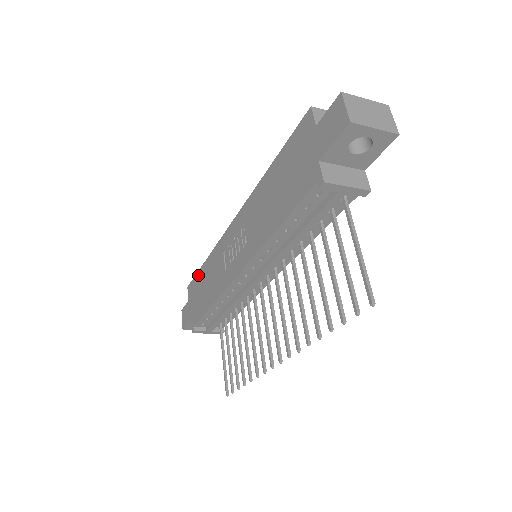
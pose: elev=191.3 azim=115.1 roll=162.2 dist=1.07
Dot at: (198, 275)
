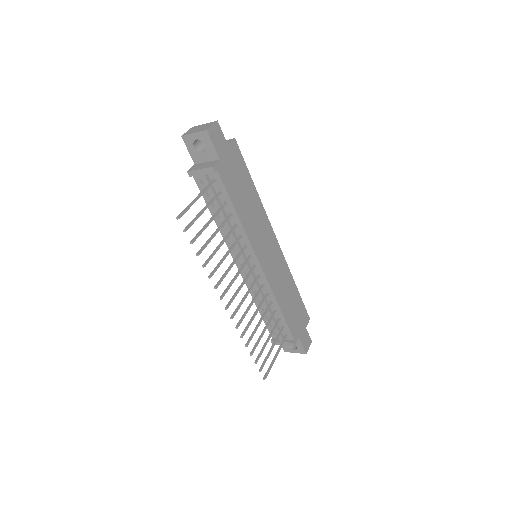
Dot at: occluded
